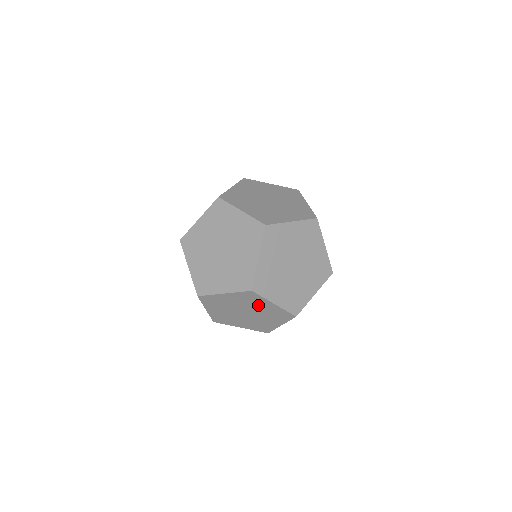
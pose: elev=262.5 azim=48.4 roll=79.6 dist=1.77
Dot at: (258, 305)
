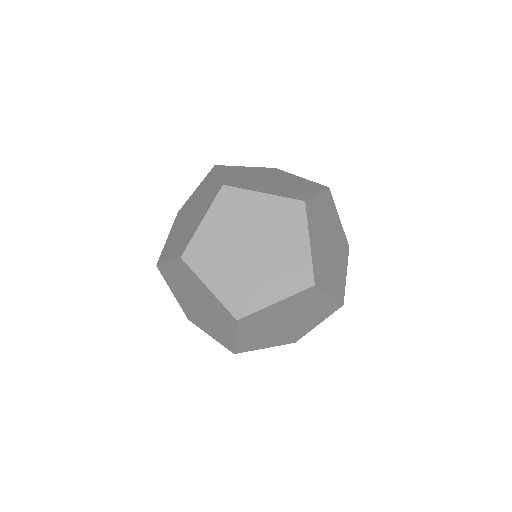
Dot at: (220, 321)
